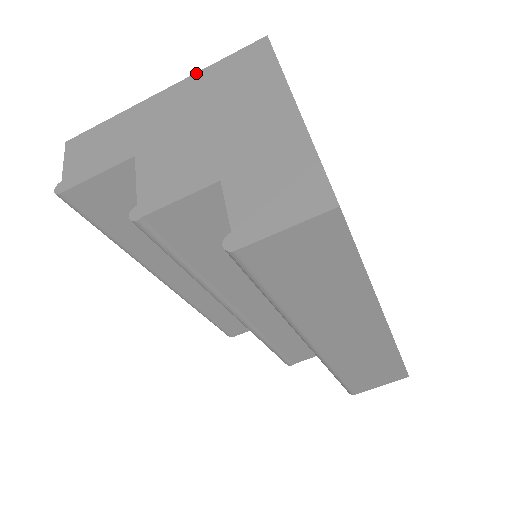
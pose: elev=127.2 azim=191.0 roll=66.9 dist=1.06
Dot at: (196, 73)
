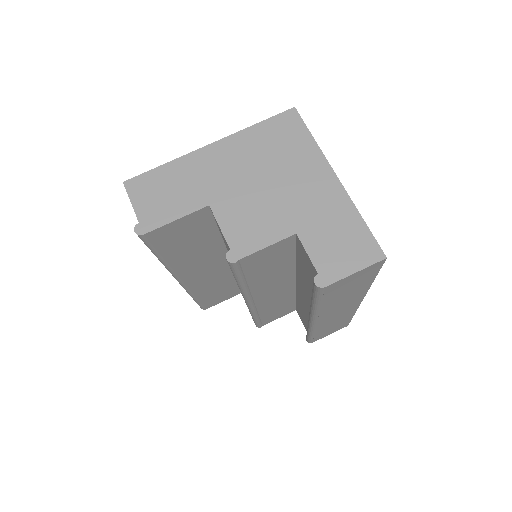
Dot at: (240, 131)
